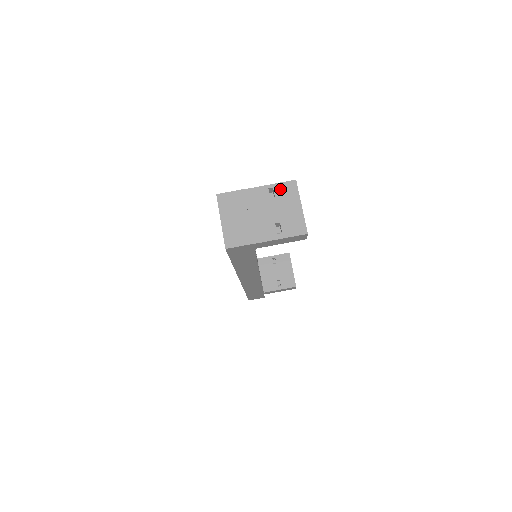
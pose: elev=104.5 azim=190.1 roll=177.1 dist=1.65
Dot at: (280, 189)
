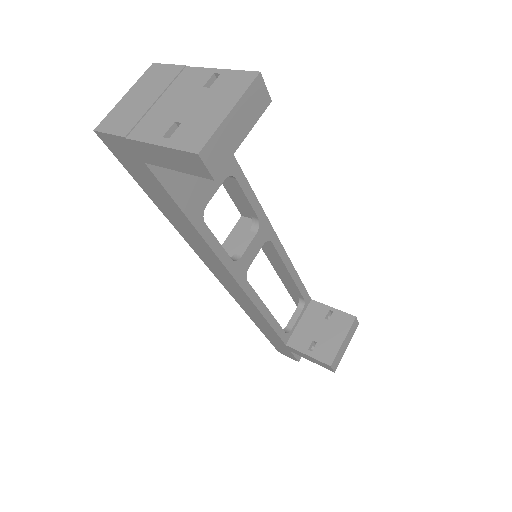
Dot at: (227, 78)
